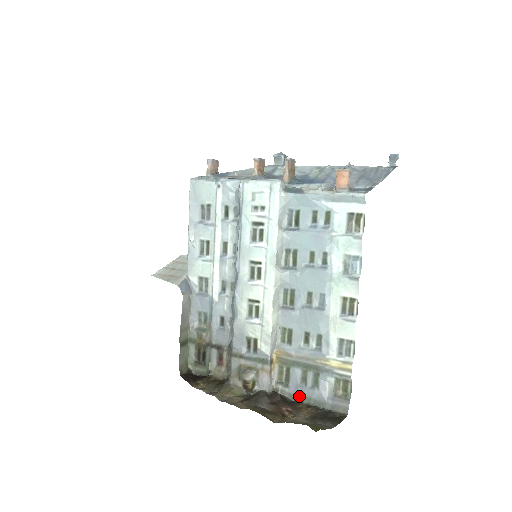
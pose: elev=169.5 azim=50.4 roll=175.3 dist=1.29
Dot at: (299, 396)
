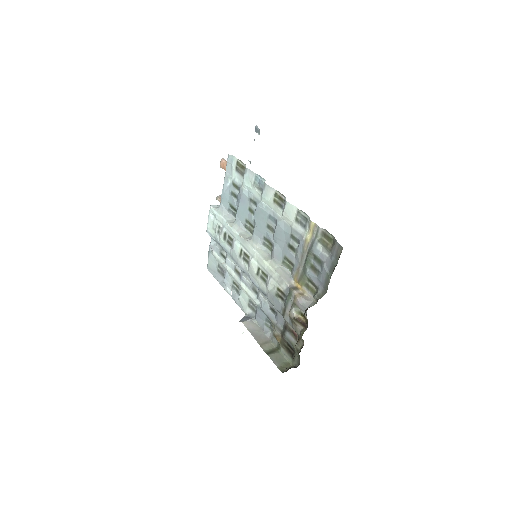
Dot at: (324, 284)
